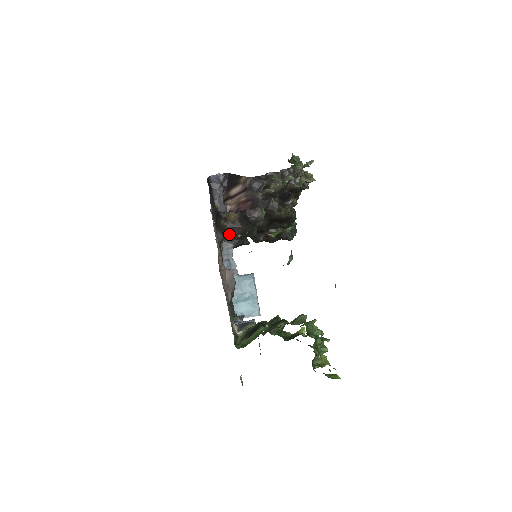
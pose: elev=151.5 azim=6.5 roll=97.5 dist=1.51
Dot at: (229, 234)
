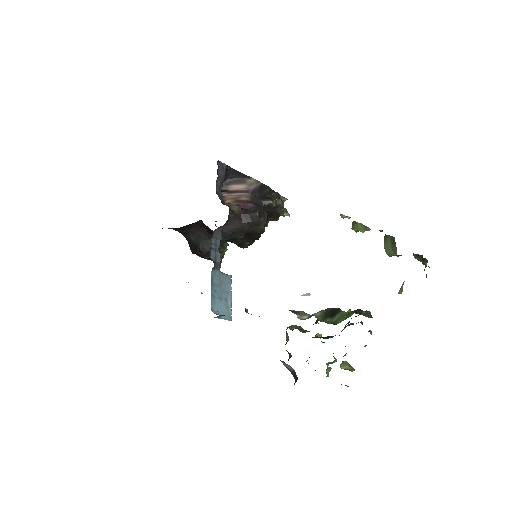
Dot at: (226, 224)
